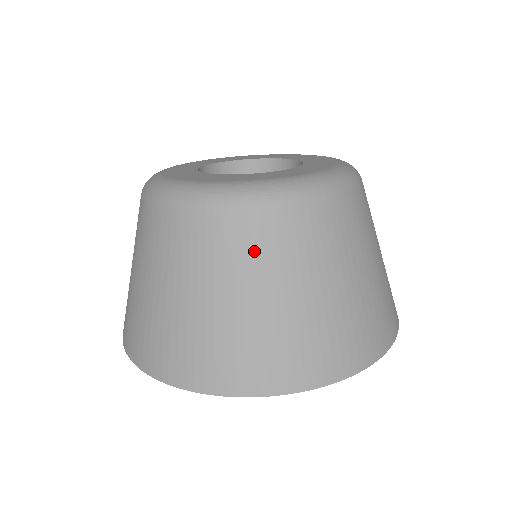
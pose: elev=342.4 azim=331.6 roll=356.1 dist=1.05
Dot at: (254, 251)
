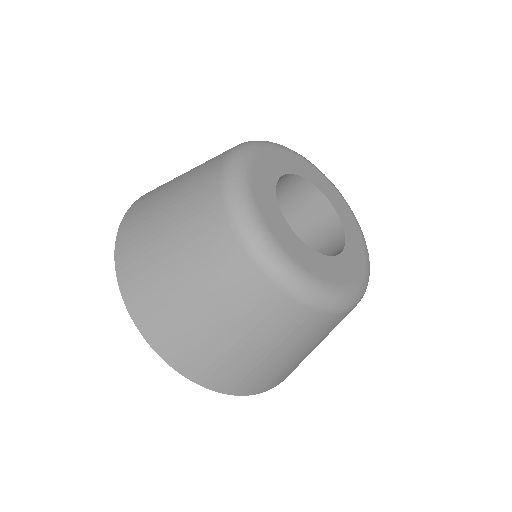
Dot at: (284, 327)
